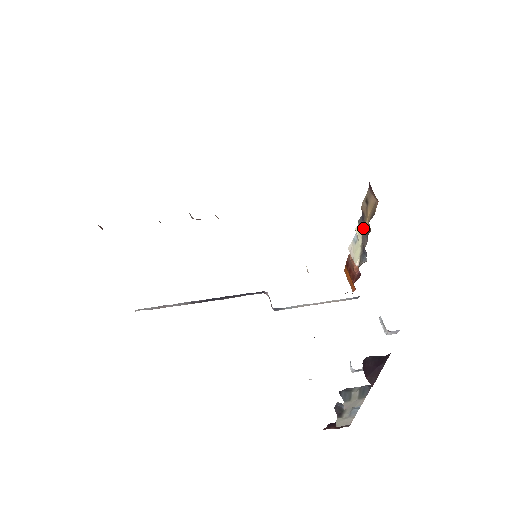
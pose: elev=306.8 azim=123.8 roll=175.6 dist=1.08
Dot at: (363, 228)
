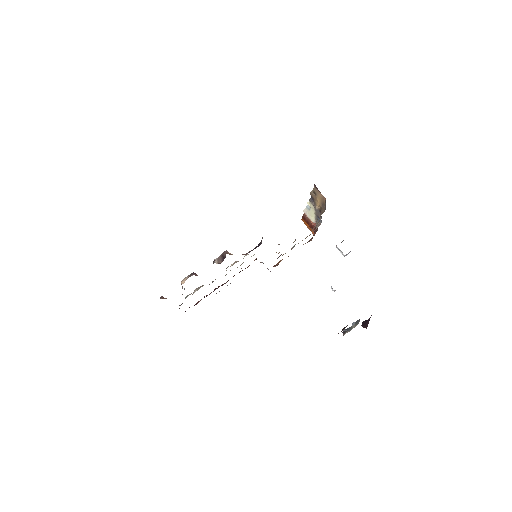
Dot at: (316, 208)
